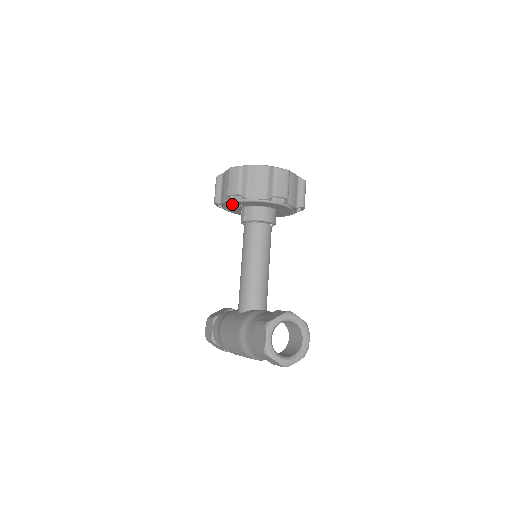
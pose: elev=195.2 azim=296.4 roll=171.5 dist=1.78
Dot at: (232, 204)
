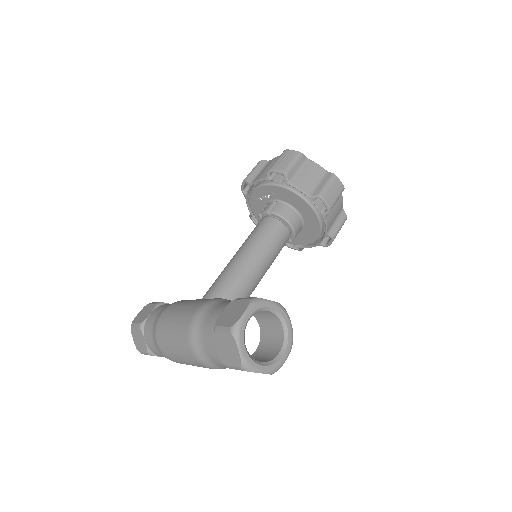
Dot at: (265, 187)
